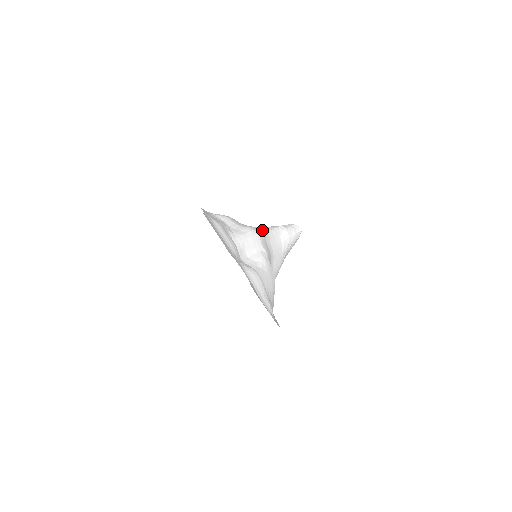
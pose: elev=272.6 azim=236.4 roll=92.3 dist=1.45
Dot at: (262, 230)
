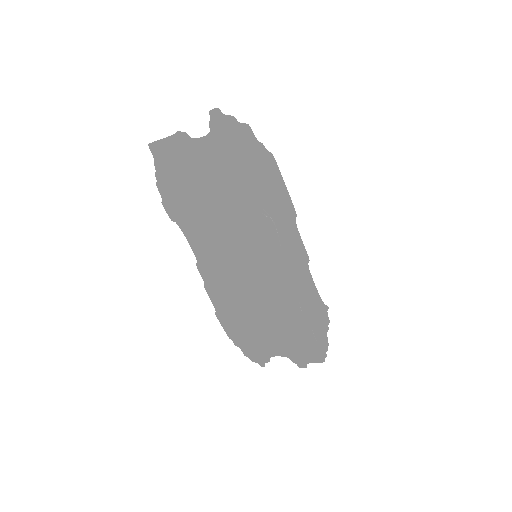
Dot at: (228, 199)
